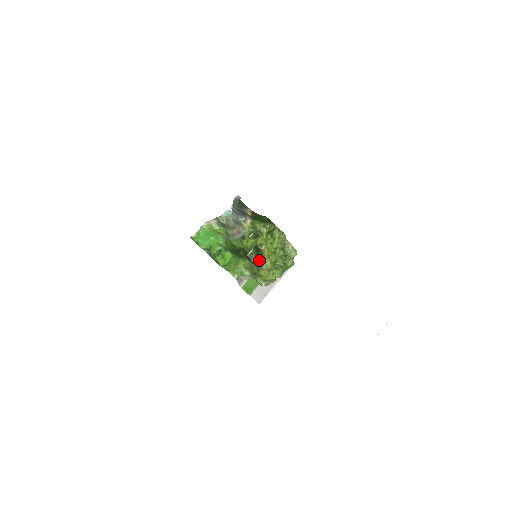
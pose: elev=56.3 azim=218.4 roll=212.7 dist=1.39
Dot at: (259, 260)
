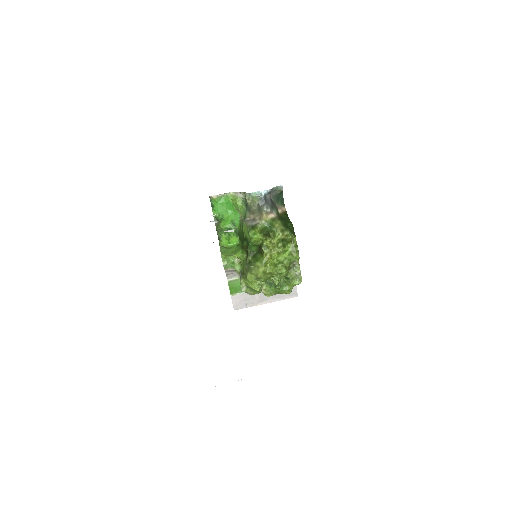
Dot at: (255, 261)
